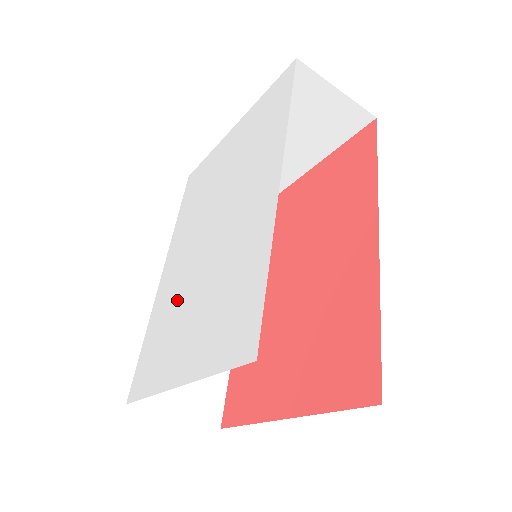
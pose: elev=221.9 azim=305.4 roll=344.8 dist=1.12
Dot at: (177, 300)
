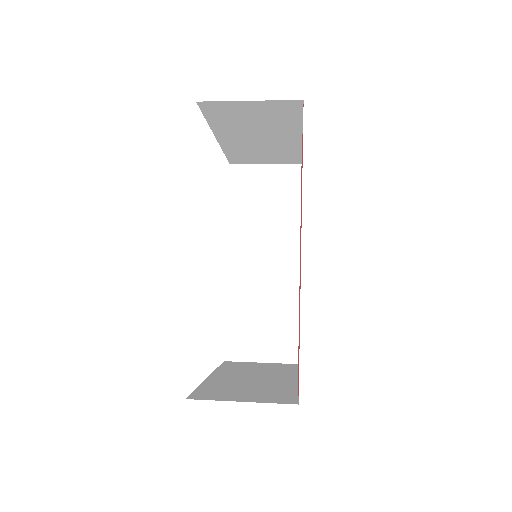
Dot at: occluded
